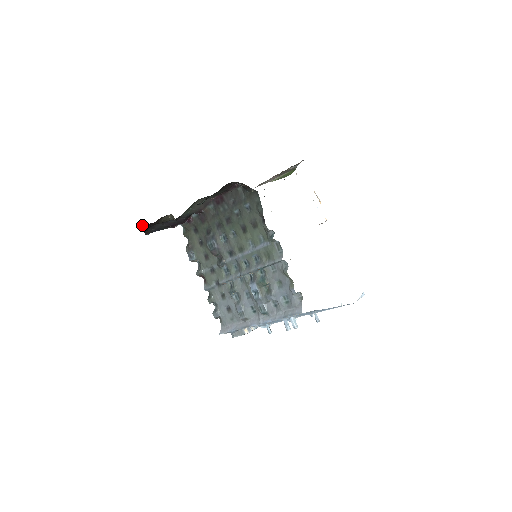
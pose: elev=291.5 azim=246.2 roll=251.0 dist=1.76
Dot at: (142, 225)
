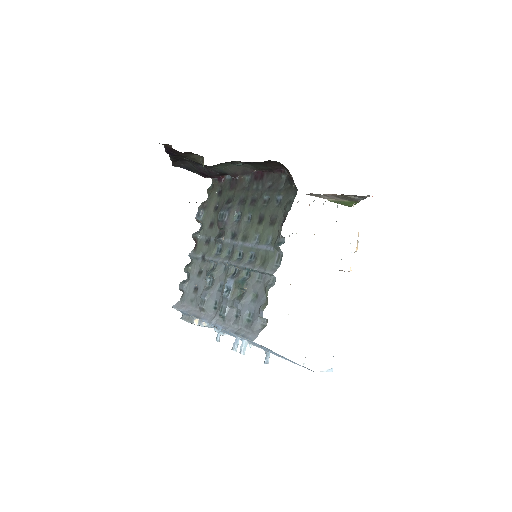
Dot at: (168, 147)
